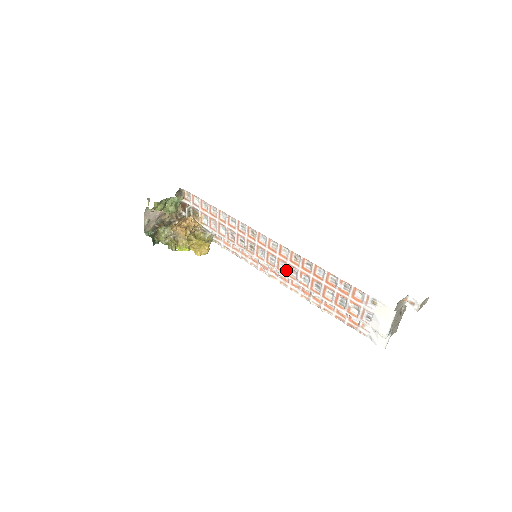
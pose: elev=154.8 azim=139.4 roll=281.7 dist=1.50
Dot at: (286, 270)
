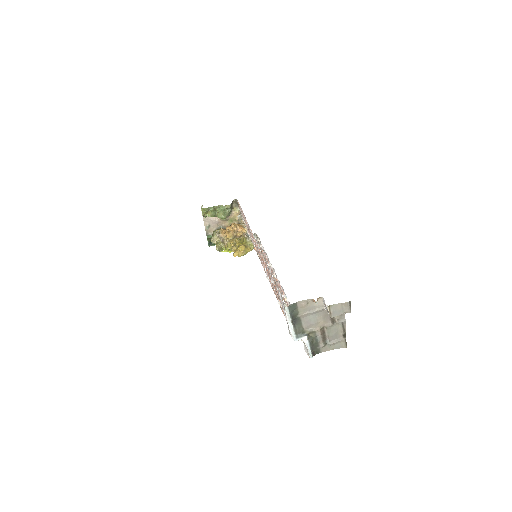
Dot at: occluded
